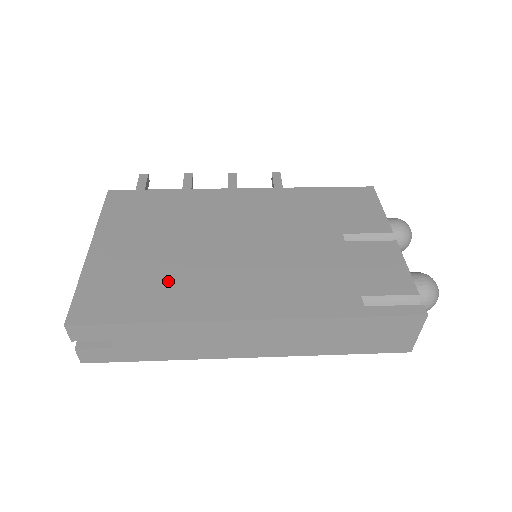
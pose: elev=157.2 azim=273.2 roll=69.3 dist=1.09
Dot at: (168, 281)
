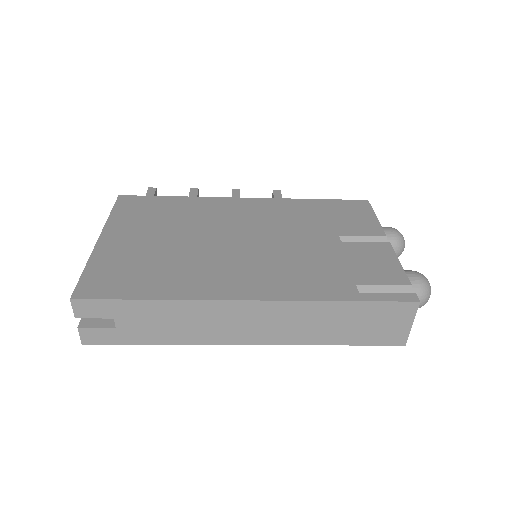
Dot at: (172, 267)
